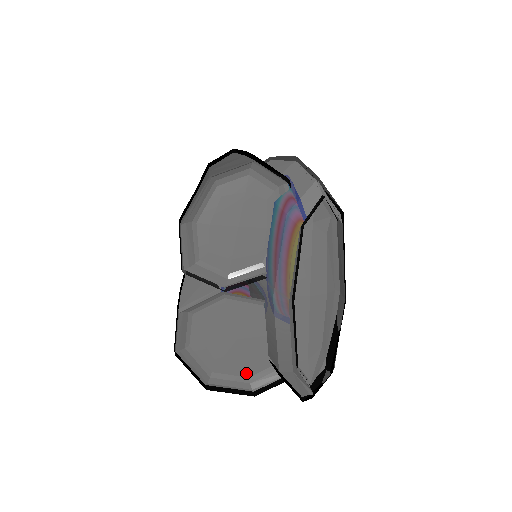
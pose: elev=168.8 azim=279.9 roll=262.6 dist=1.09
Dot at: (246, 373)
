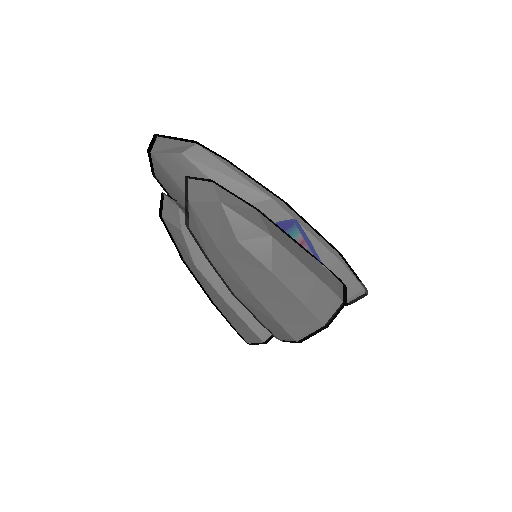
Dot at: occluded
